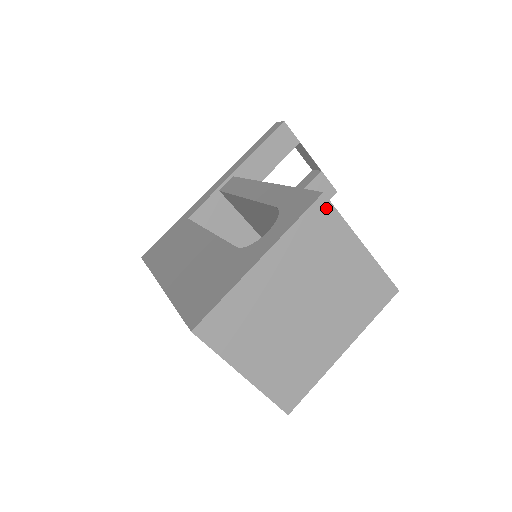
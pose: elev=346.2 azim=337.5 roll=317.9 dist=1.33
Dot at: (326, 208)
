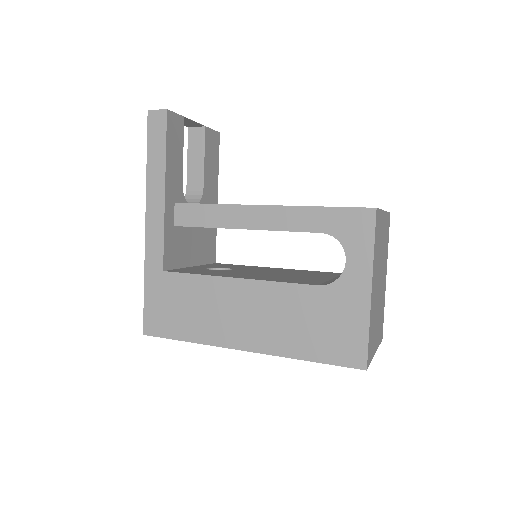
Dot at: (378, 215)
